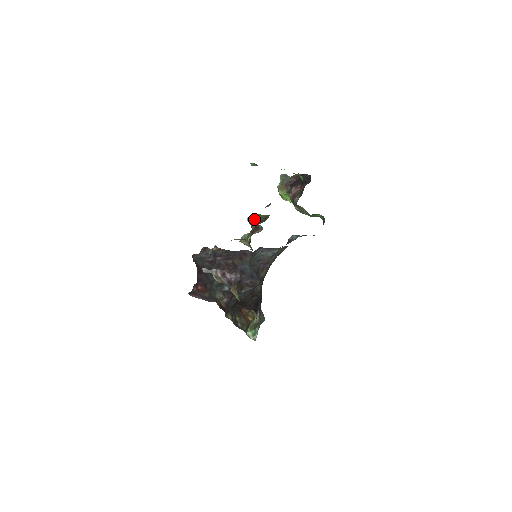
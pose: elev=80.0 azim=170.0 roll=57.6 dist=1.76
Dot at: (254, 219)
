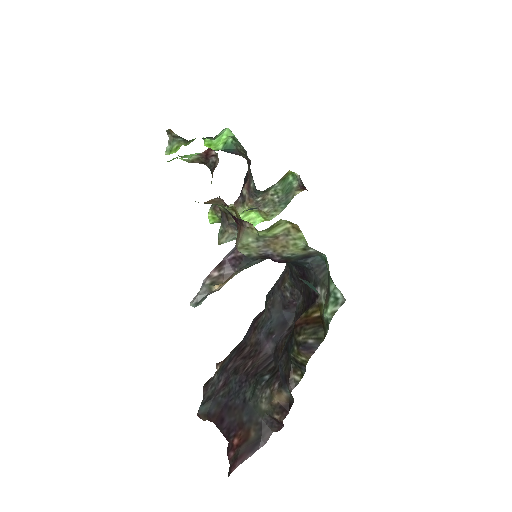
Dot at: occluded
